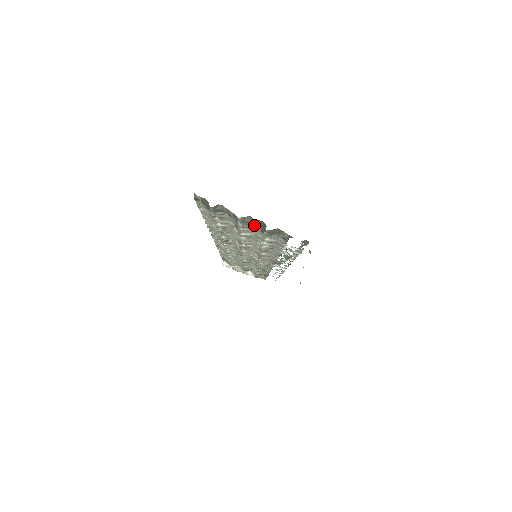
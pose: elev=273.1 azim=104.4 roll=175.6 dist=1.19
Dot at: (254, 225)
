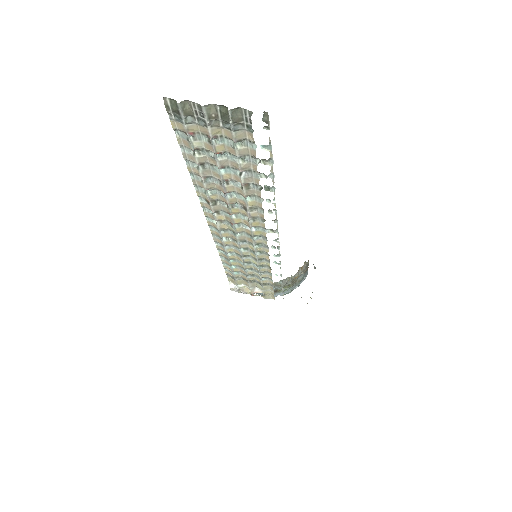
Dot at: (221, 123)
